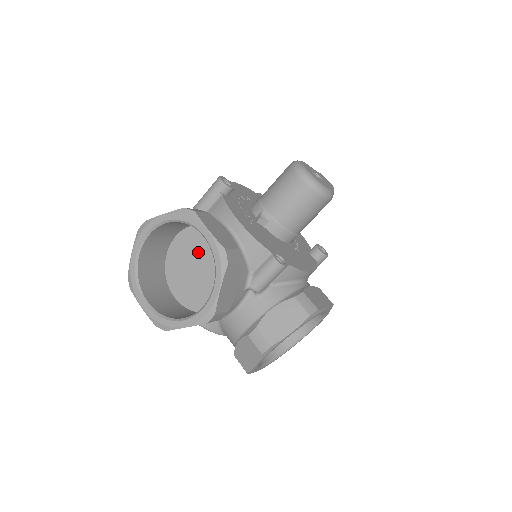
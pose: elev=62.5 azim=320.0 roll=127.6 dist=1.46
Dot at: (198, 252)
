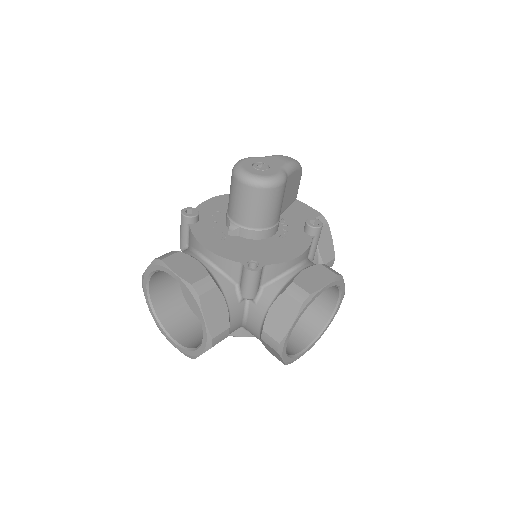
Dot at: occluded
